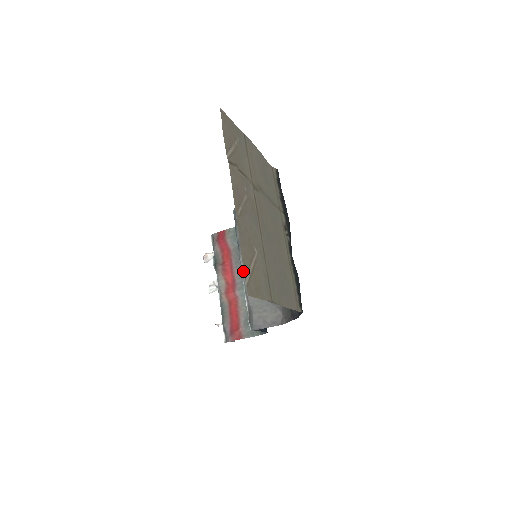
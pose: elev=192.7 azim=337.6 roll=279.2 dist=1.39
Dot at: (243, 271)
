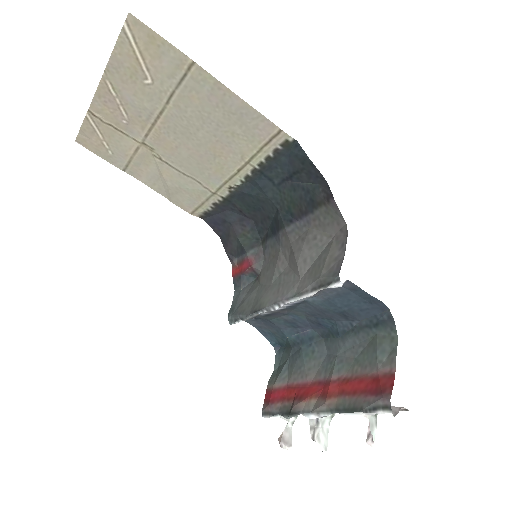
Dot at: (277, 301)
